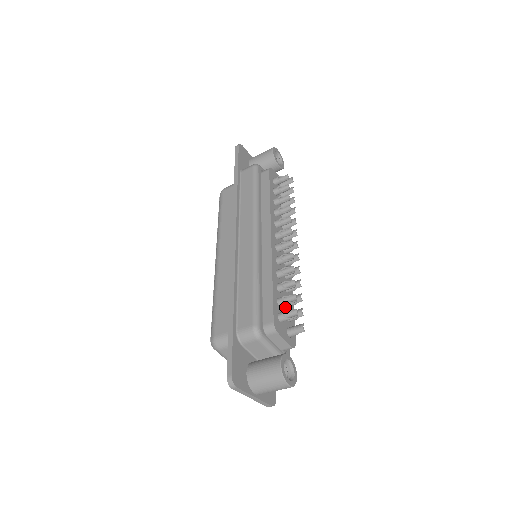
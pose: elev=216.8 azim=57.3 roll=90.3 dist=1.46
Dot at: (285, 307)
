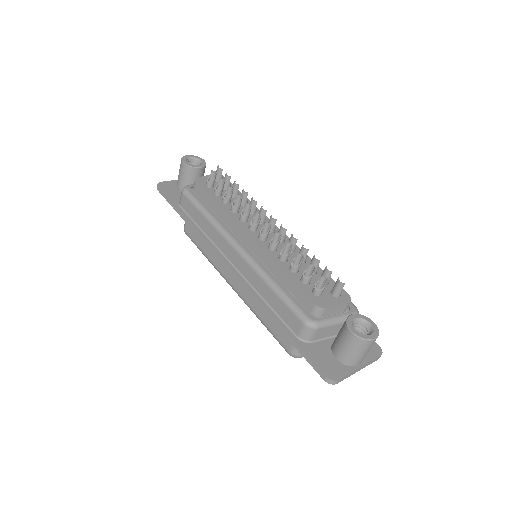
Dot at: (313, 278)
